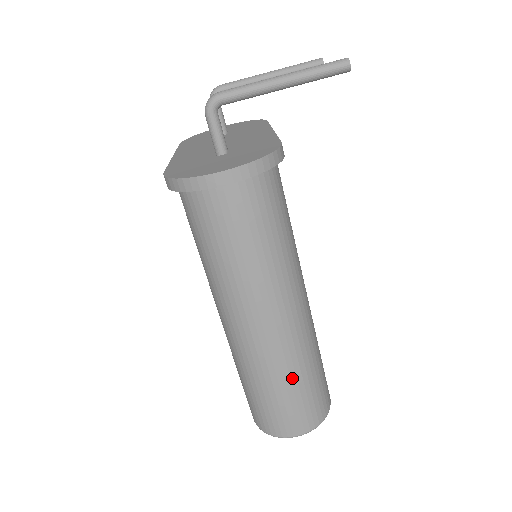
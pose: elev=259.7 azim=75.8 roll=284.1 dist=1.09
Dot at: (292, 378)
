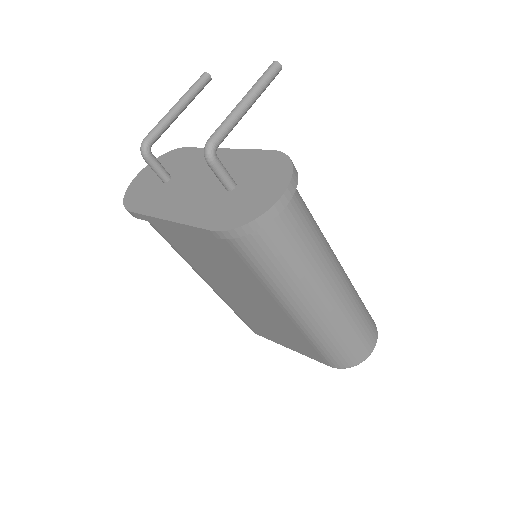
Dot at: (358, 312)
